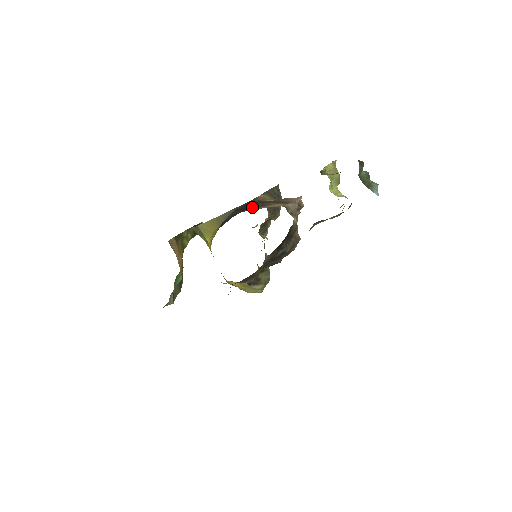
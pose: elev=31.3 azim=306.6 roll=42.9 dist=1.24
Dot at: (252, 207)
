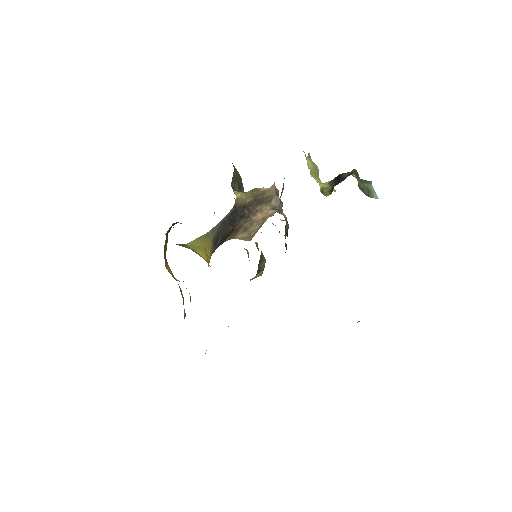
Dot at: (242, 219)
